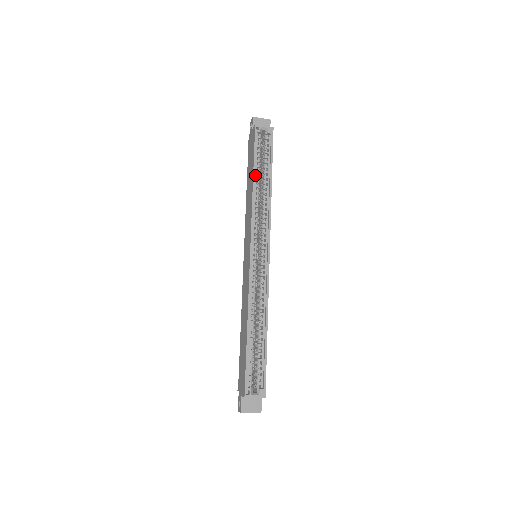
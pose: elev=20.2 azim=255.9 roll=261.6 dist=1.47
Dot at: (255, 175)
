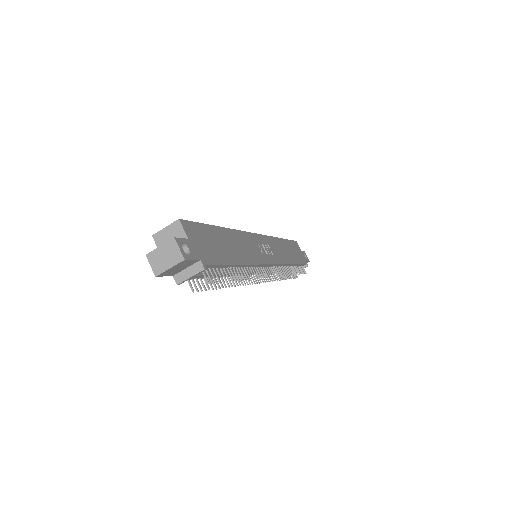
Dot at: occluded
